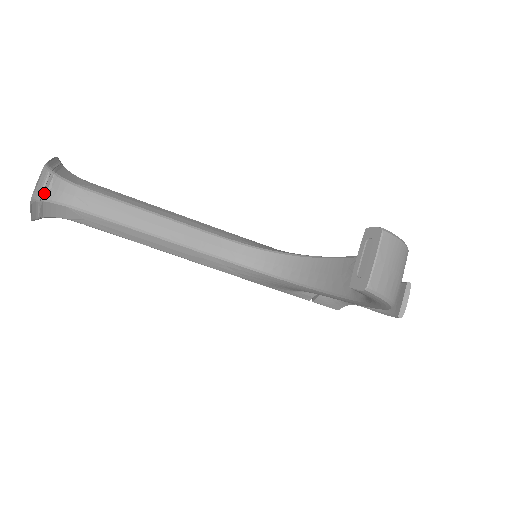
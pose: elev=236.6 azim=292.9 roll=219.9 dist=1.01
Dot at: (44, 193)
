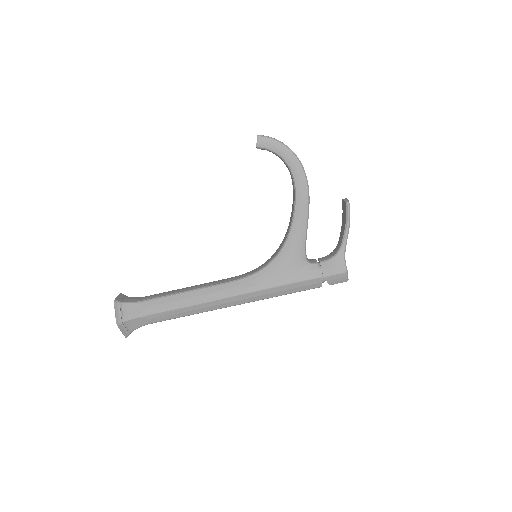
Dot at: (122, 300)
